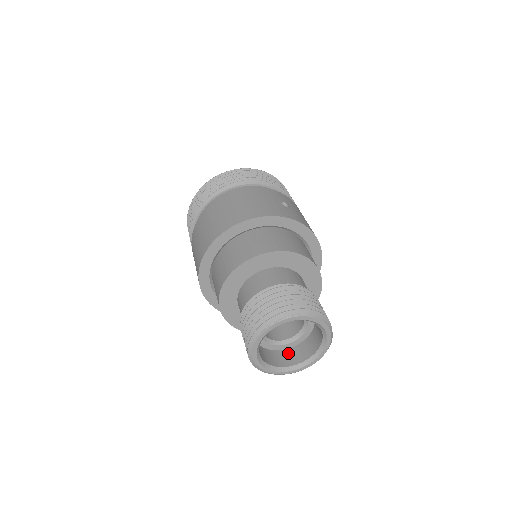
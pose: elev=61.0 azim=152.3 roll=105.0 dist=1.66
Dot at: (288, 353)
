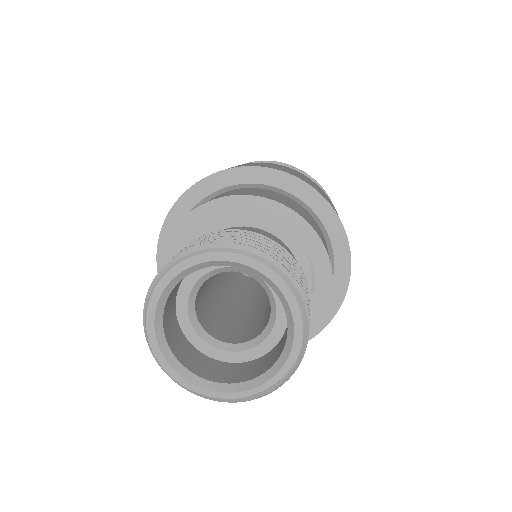
Dot at: (275, 349)
